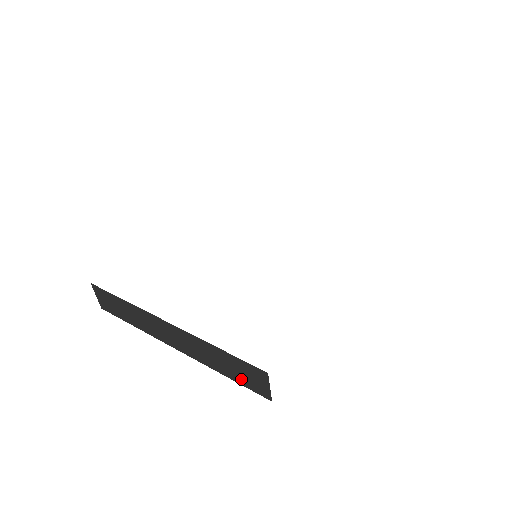
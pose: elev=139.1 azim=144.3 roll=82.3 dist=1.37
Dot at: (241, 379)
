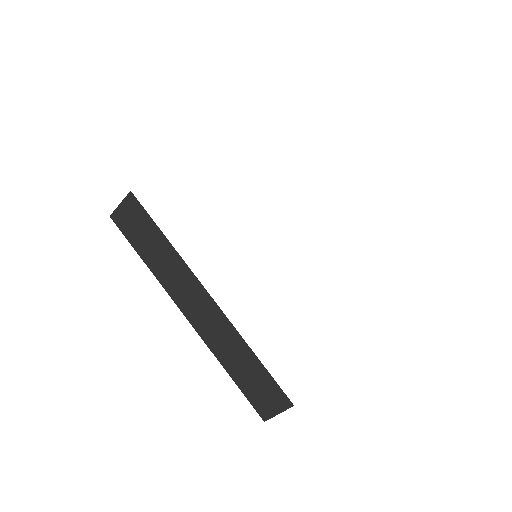
Dot at: (249, 389)
